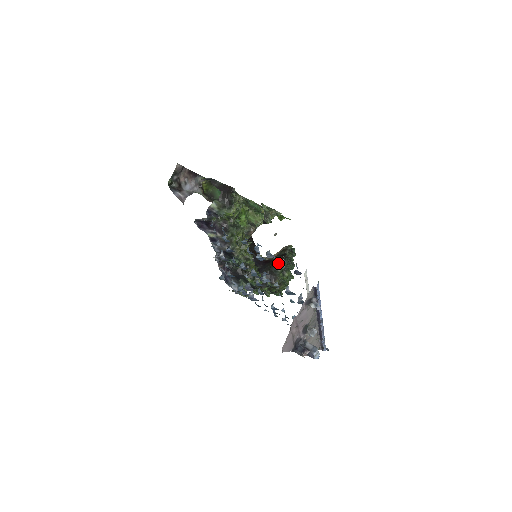
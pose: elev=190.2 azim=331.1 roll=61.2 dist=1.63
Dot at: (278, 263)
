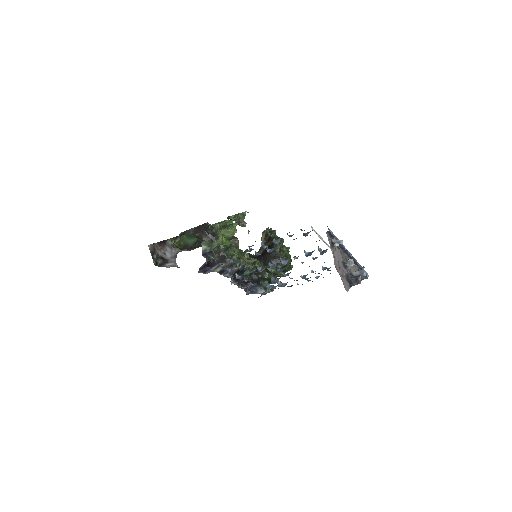
Dot at: (272, 247)
